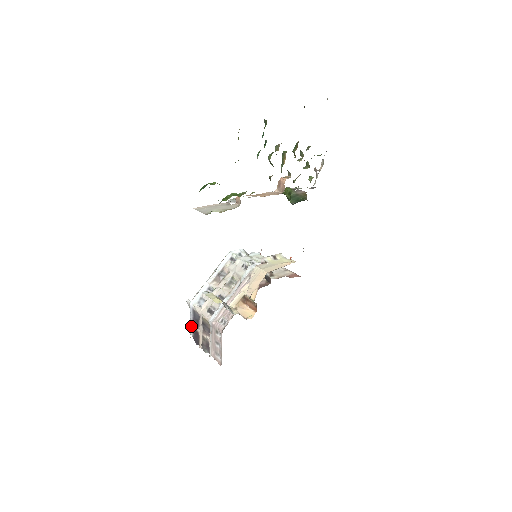
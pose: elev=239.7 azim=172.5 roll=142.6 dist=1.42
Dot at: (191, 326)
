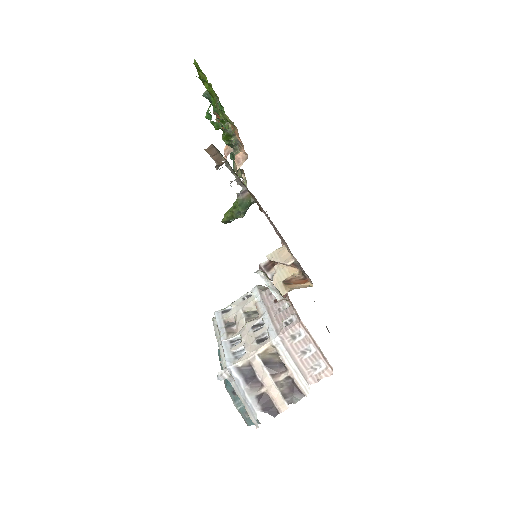
Dot at: (250, 397)
